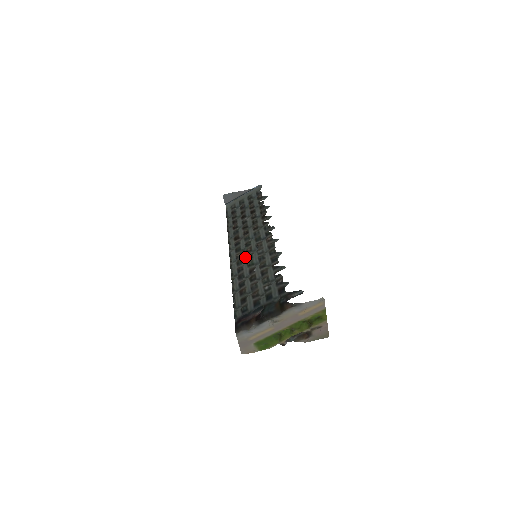
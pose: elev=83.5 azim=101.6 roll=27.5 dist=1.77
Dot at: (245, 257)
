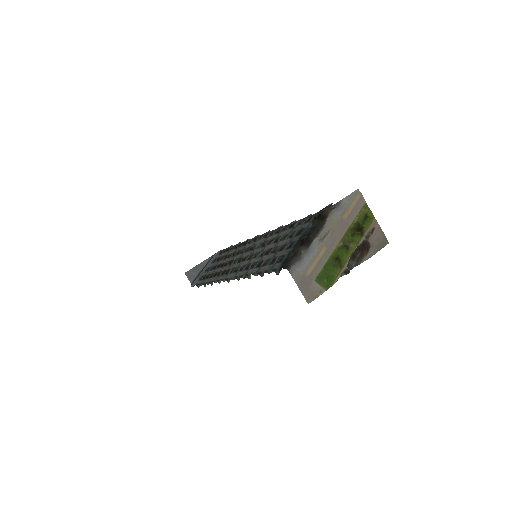
Dot at: (245, 262)
